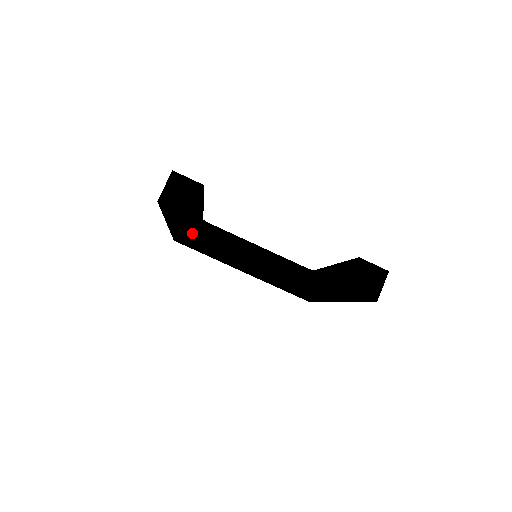
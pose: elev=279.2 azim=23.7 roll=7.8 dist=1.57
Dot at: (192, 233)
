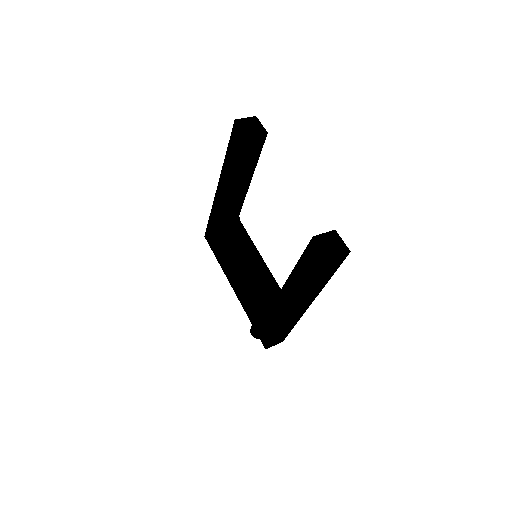
Dot at: (230, 195)
